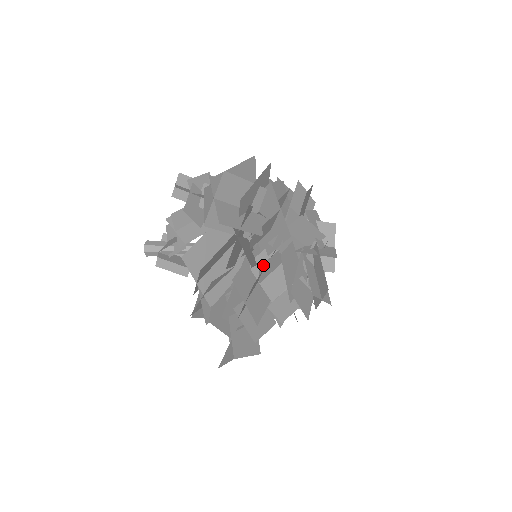
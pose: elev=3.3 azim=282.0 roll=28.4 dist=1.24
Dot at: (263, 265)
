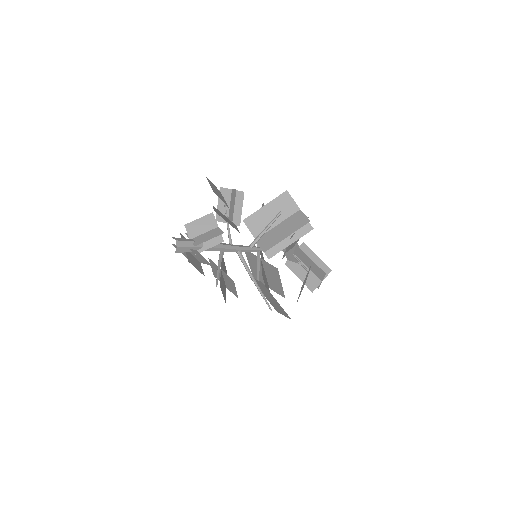
Dot at: occluded
